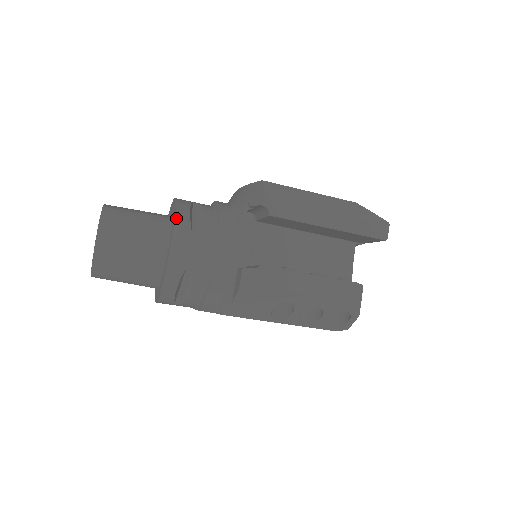
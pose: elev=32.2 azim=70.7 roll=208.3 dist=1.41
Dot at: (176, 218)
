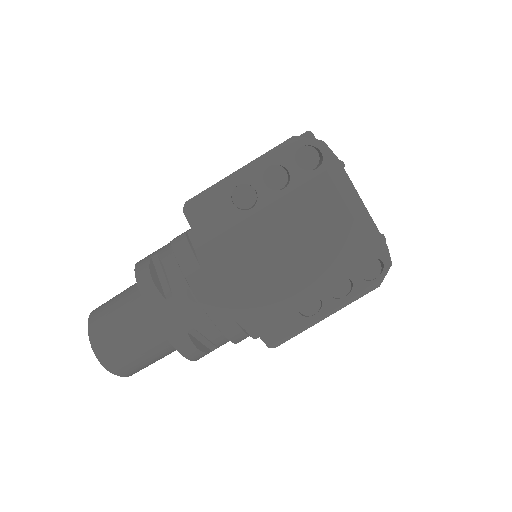
Dot at: occluded
